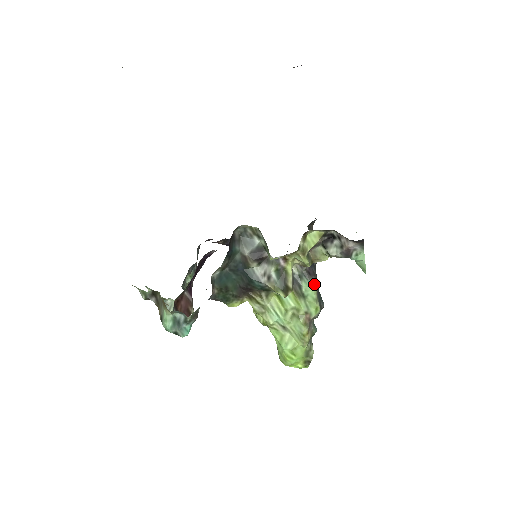
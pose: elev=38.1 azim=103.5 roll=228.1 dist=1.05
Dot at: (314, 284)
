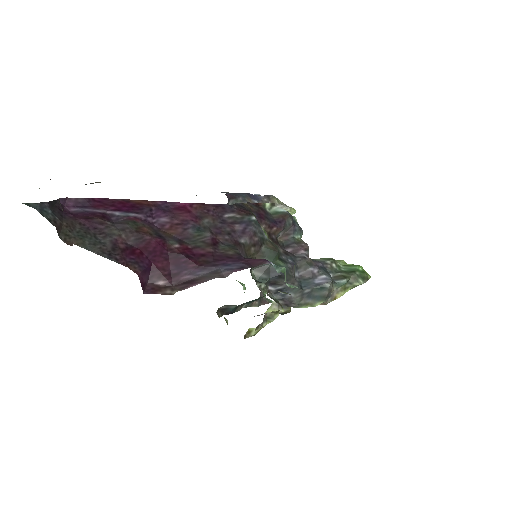
Dot at: (298, 307)
